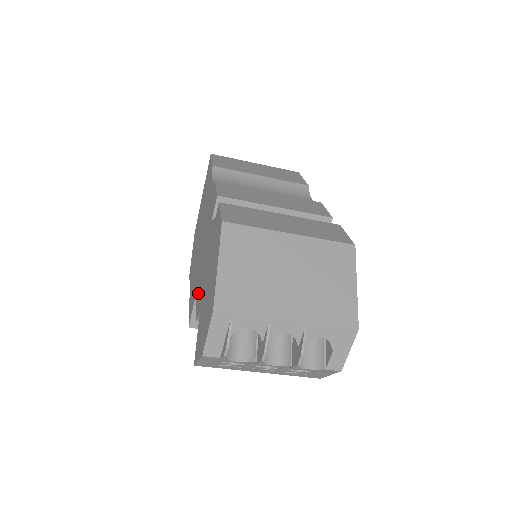
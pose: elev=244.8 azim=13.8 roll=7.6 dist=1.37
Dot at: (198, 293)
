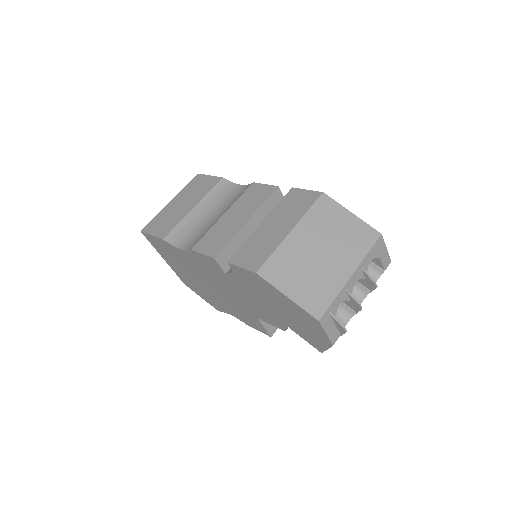
Dot at: (263, 317)
